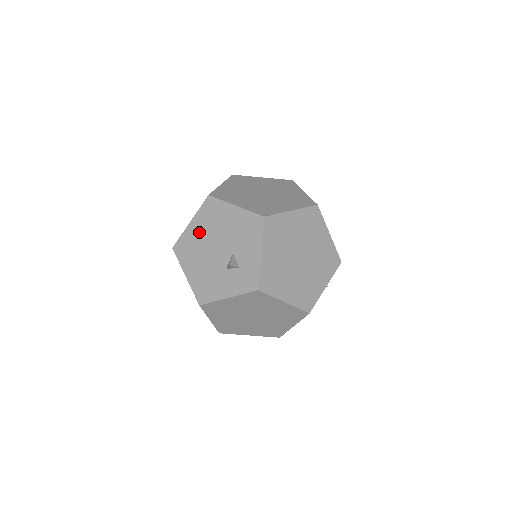
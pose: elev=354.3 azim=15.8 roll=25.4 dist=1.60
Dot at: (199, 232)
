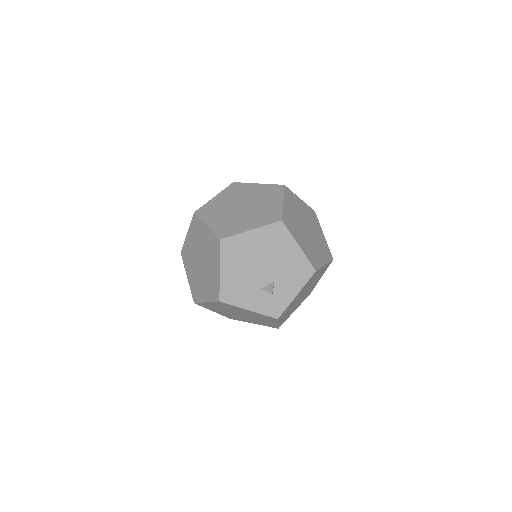
Dot at: (255, 244)
